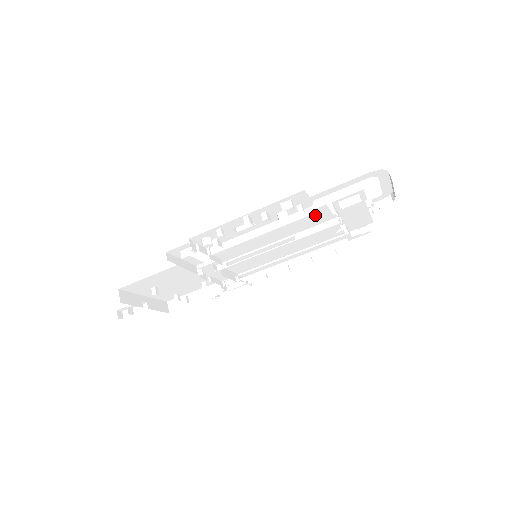
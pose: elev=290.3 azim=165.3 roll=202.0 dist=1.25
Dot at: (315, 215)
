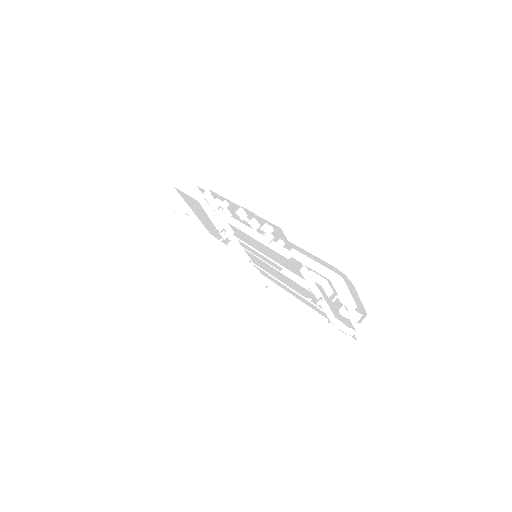
Dot at: (296, 264)
